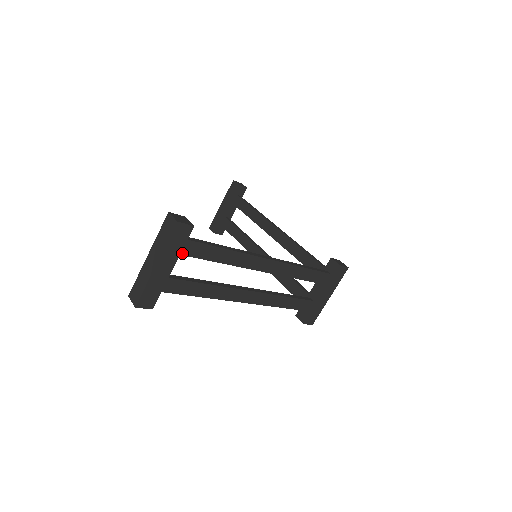
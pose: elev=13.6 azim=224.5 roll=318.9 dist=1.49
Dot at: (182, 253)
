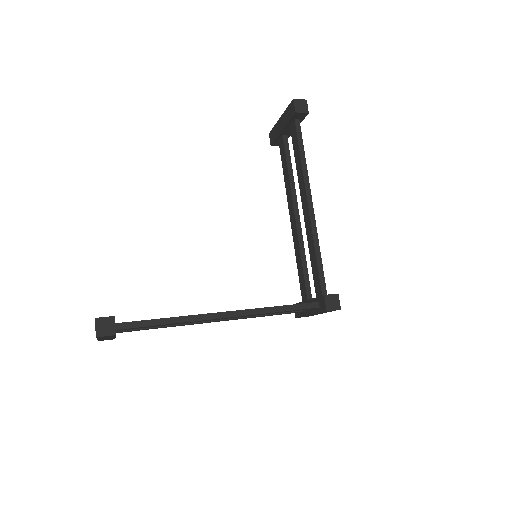
Dot at: occluded
